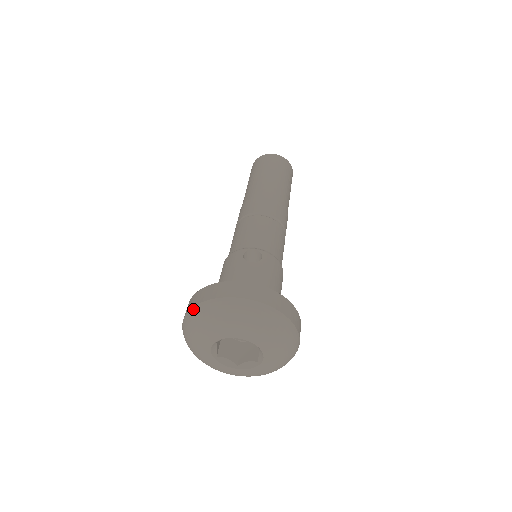
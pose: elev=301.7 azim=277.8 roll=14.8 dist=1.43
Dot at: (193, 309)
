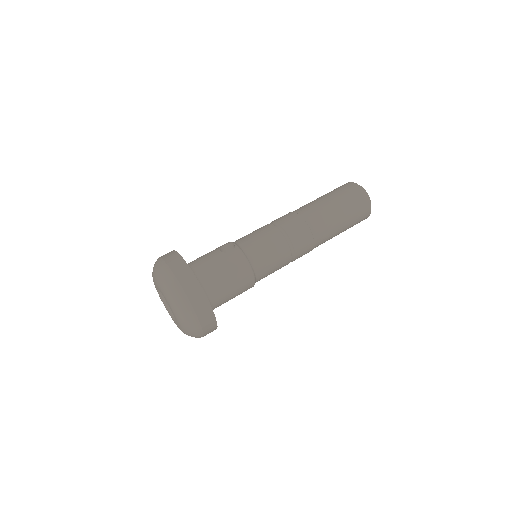
Dot at: occluded
